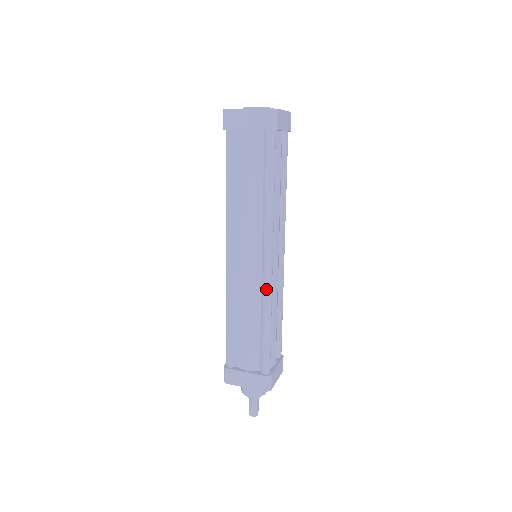
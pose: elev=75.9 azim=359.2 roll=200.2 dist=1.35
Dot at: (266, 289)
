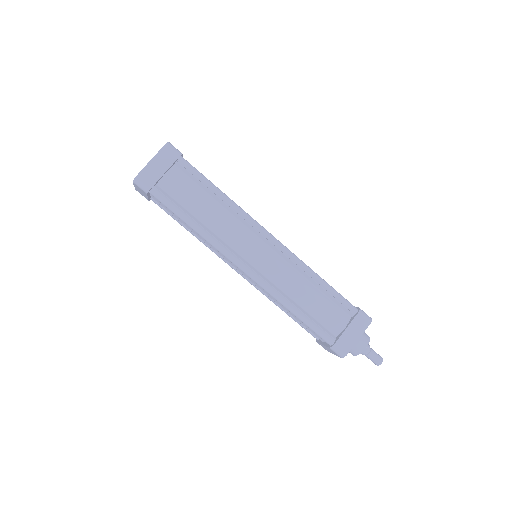
Dot at: (292, 256)
